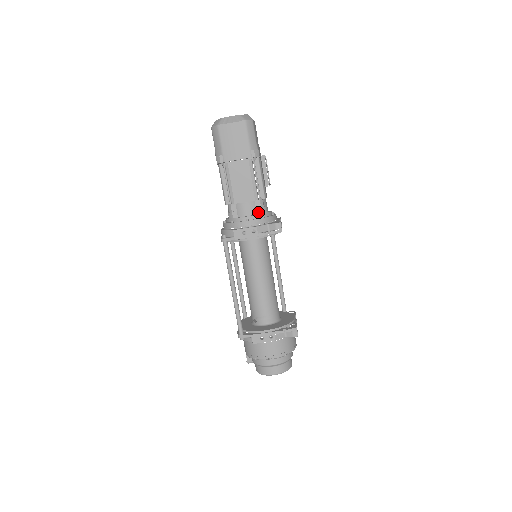
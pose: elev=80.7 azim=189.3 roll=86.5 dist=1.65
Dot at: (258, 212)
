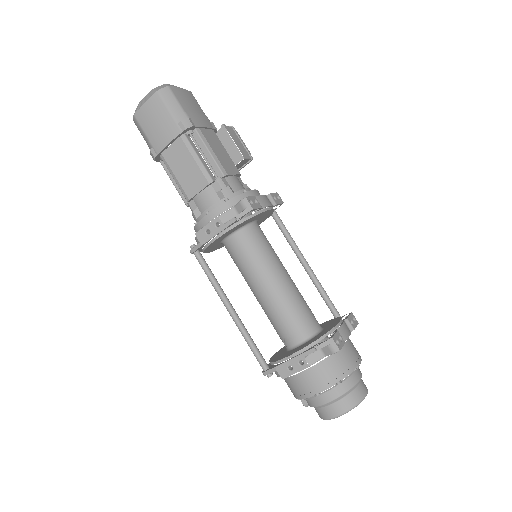
Dot at: (221, 197)
